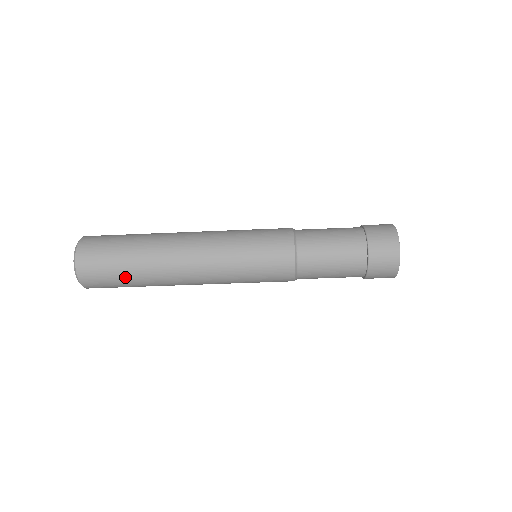
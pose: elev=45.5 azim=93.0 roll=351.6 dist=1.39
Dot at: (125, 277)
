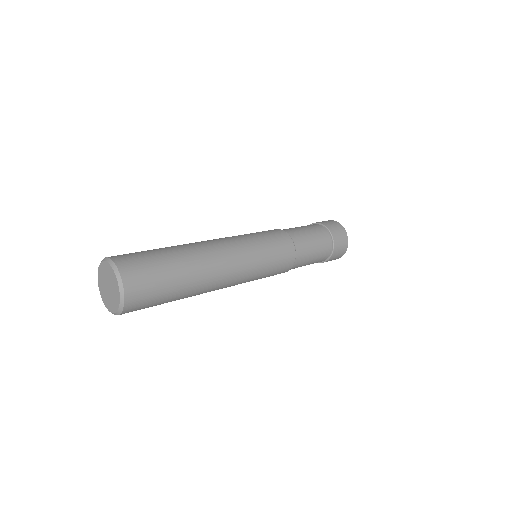
Dot at: occluded
